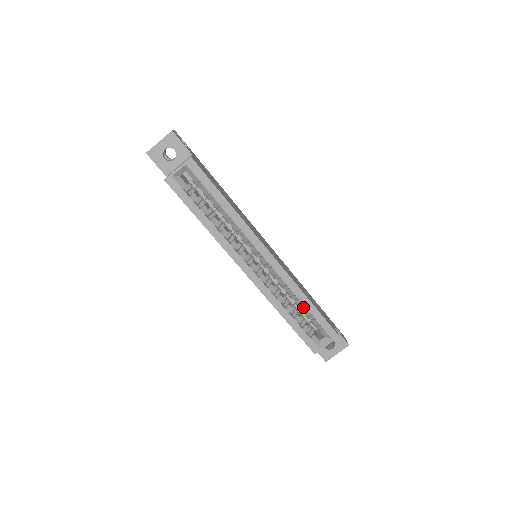
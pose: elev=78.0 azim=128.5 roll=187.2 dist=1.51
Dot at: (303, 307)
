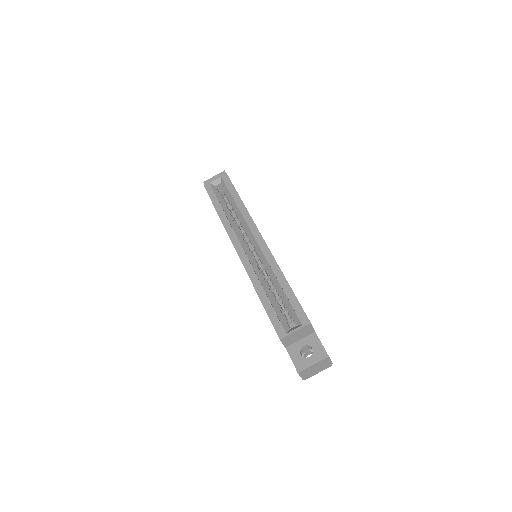
Dot at: (280, 290)
